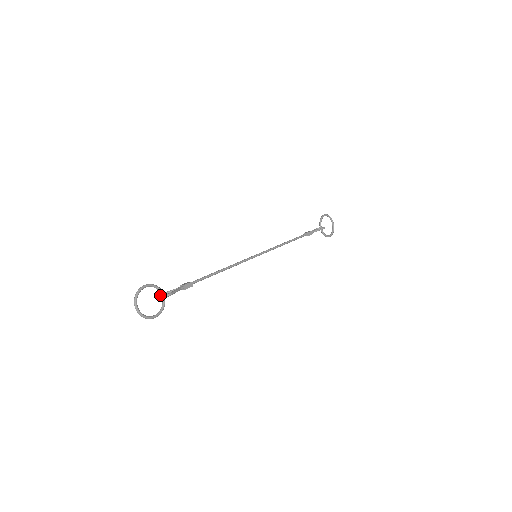
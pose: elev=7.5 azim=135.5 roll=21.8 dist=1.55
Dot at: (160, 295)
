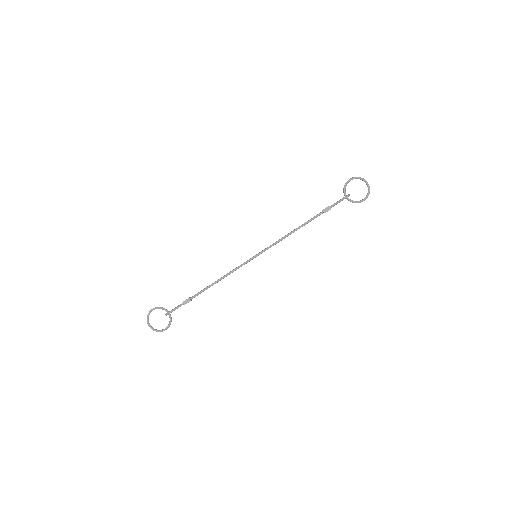
Dot at: occluded
